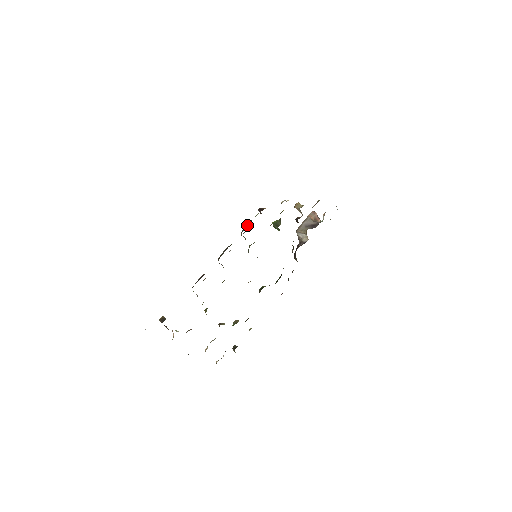
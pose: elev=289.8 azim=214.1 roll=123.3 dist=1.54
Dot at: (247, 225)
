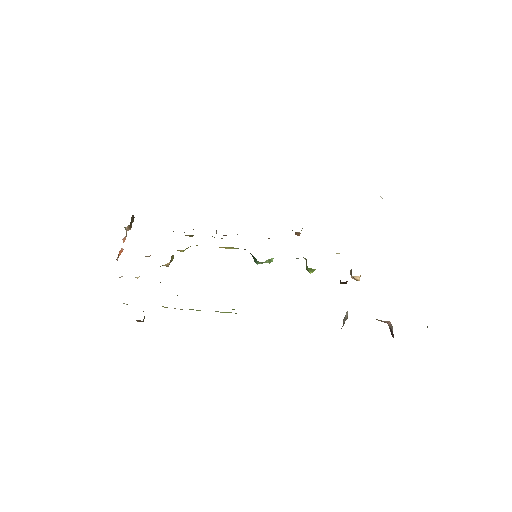
Dot at: occluded
